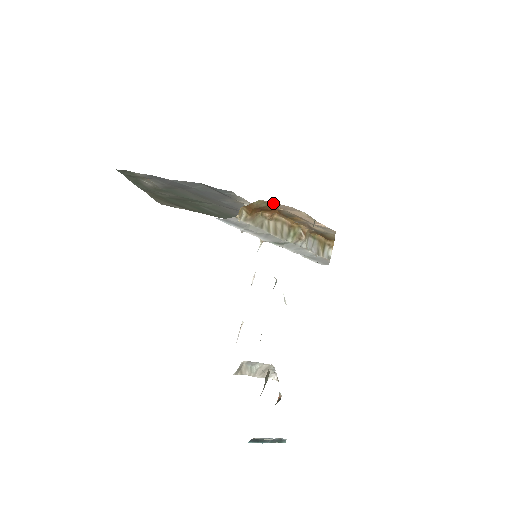
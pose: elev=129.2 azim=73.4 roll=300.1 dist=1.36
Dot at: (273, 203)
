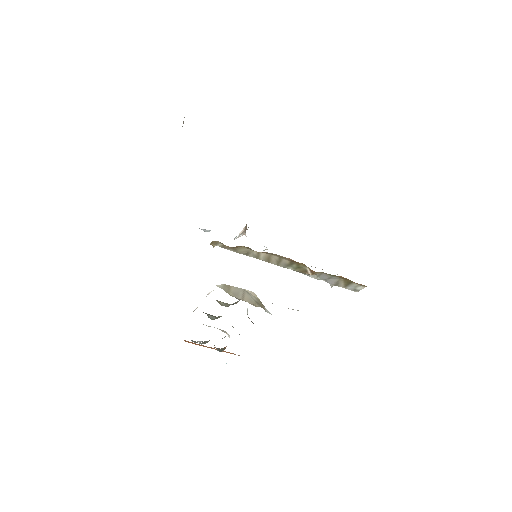
Dot at: occluded
